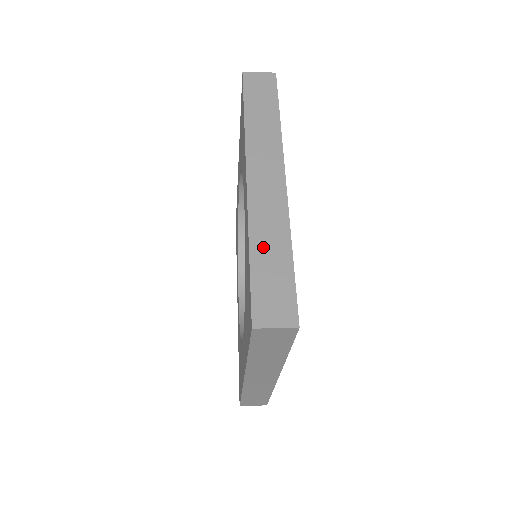
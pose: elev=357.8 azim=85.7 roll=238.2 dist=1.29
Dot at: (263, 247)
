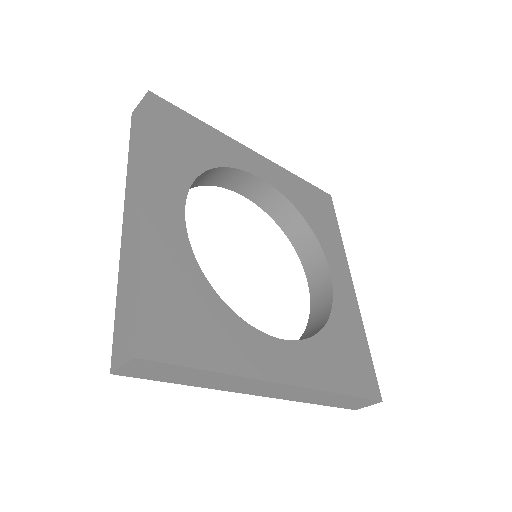
Dot at: (124, 283)
